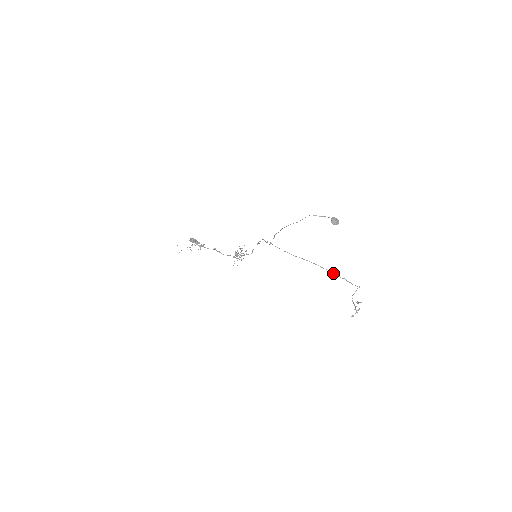
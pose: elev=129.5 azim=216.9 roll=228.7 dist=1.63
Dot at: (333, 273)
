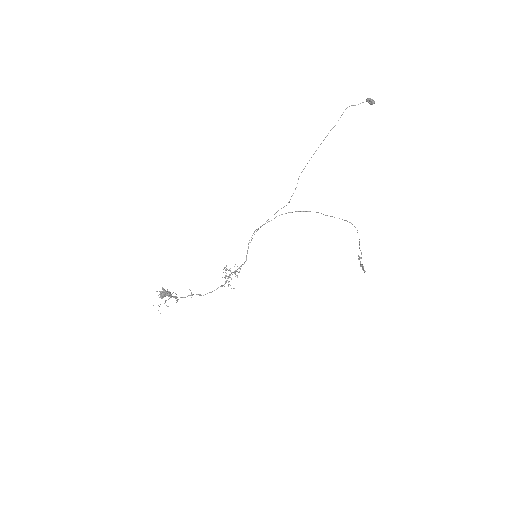
Dot at: (342, 219)
